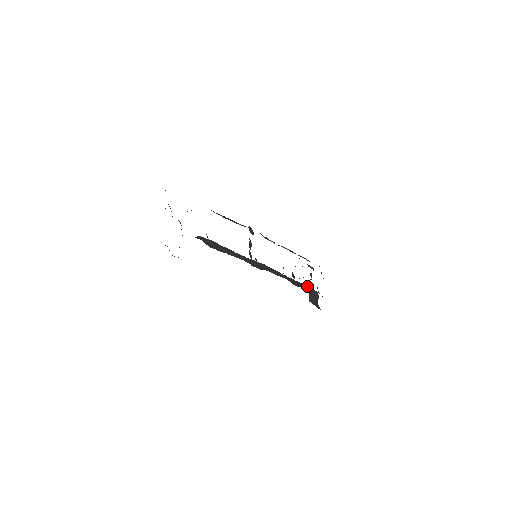
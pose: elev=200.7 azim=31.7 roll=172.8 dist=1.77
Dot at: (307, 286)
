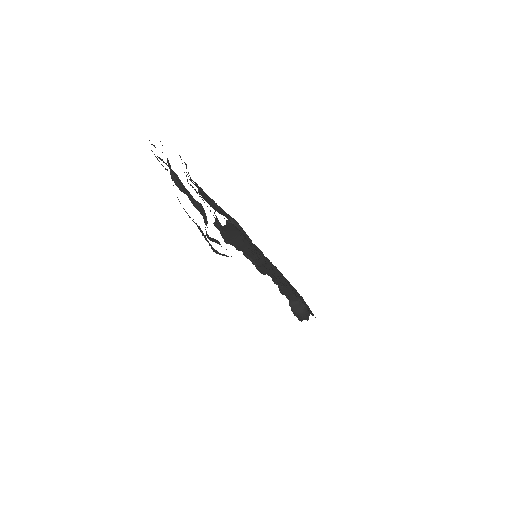
Dot at: occluded
